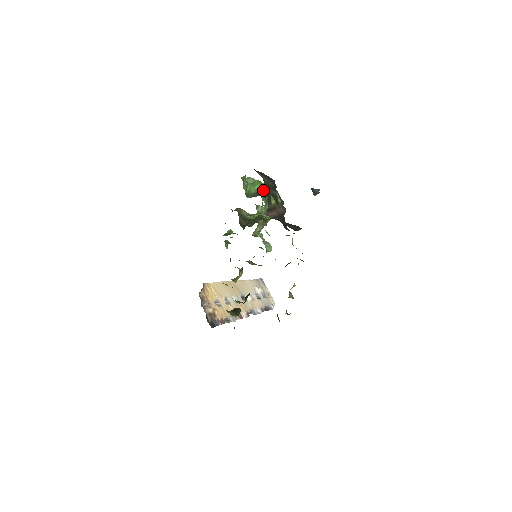
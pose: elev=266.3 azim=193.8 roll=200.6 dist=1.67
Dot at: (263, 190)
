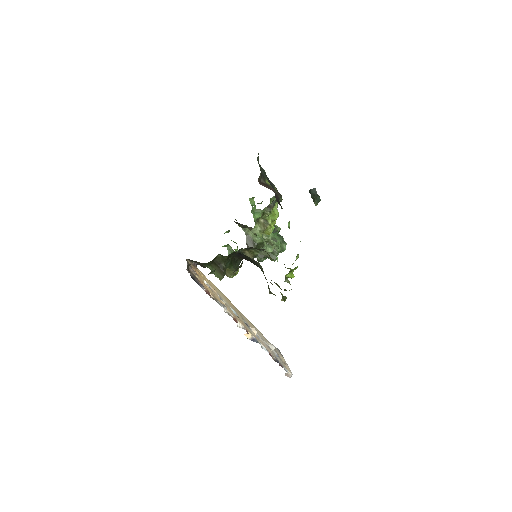
Dot at: occluded
